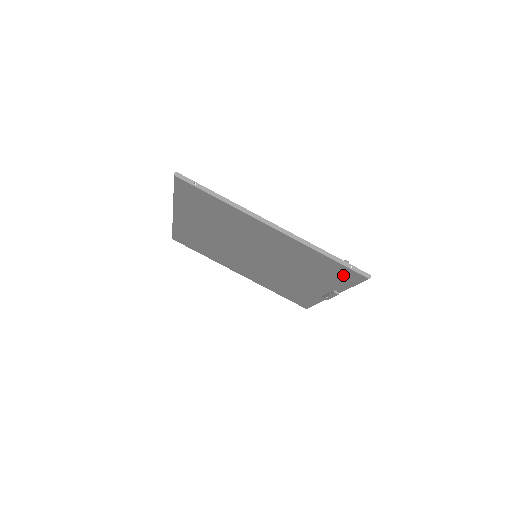
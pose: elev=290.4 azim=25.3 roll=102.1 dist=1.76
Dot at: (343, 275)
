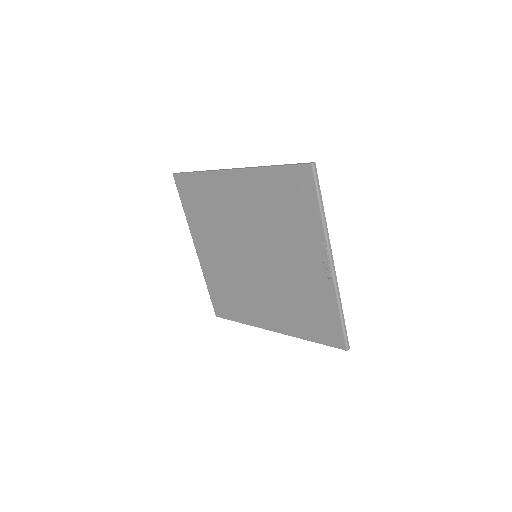
Dot at: (300, 189)
